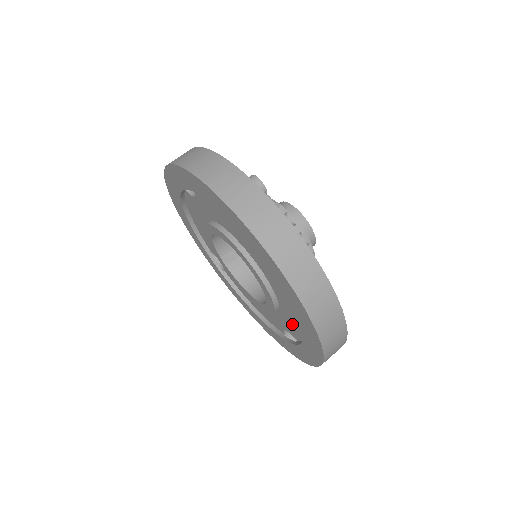
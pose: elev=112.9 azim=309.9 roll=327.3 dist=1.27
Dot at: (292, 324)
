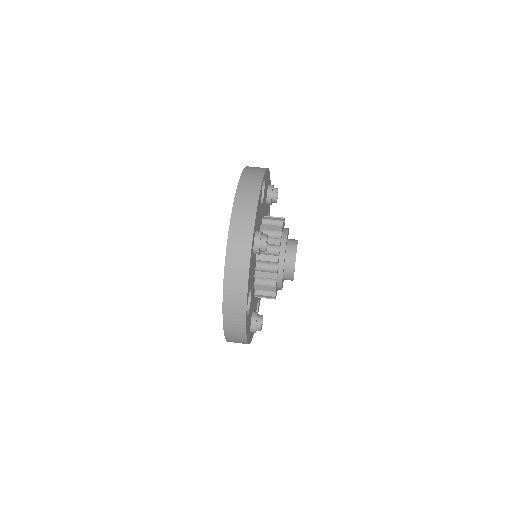
Dot at: occluded
